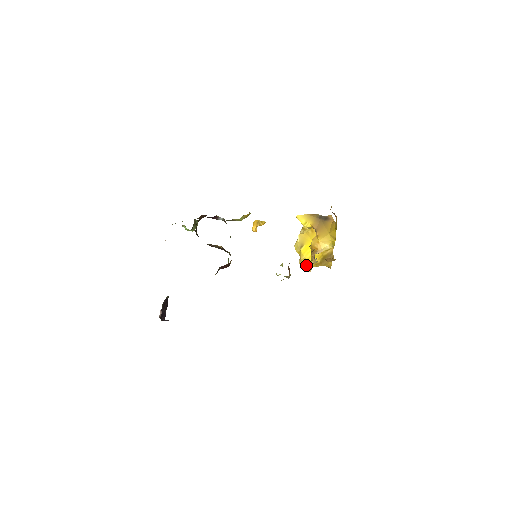
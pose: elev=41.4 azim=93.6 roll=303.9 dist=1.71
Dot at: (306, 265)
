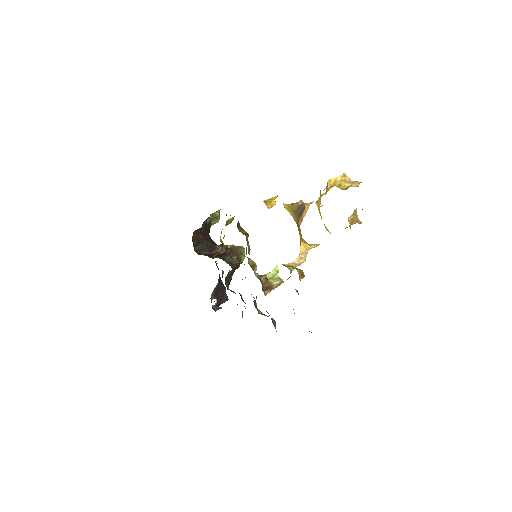
Dot at: occluded
